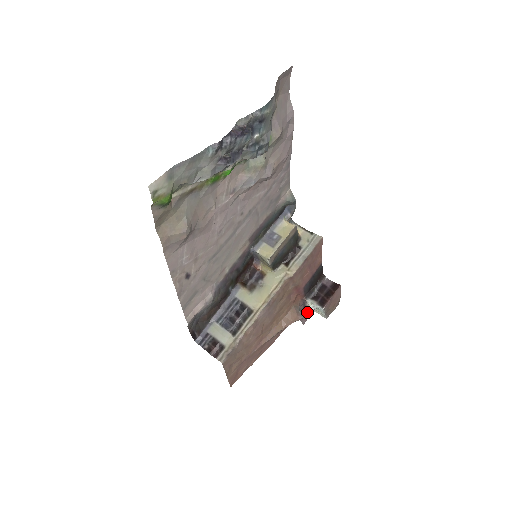
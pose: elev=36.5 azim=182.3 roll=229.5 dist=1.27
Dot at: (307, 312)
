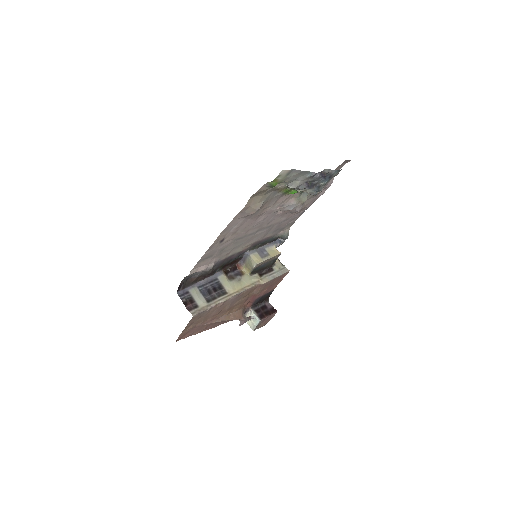
Dot at: (248, 318)
